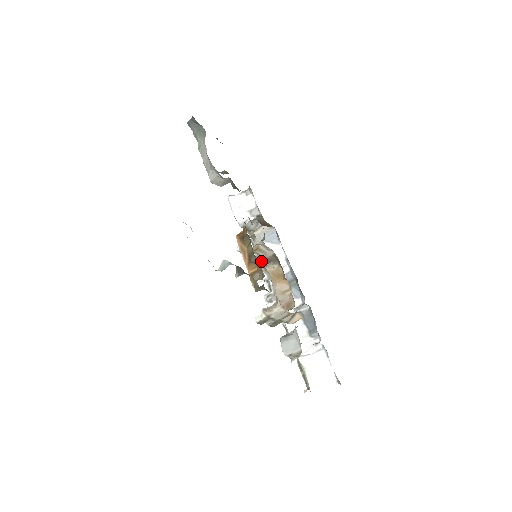
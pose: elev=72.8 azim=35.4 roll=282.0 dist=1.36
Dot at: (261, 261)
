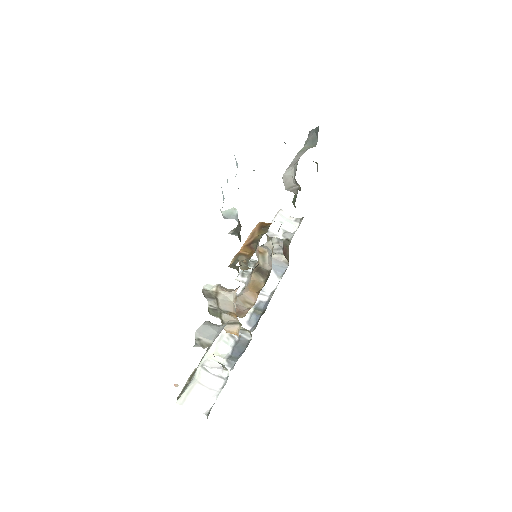
Dot at: (255, 267)
